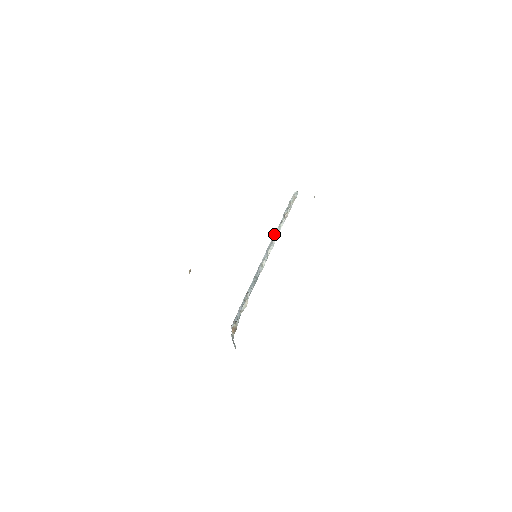
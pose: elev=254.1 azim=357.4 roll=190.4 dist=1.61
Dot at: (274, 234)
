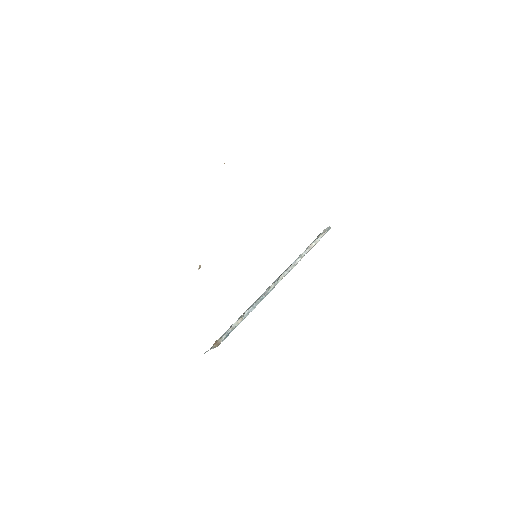
Dot at: (293, 262)
